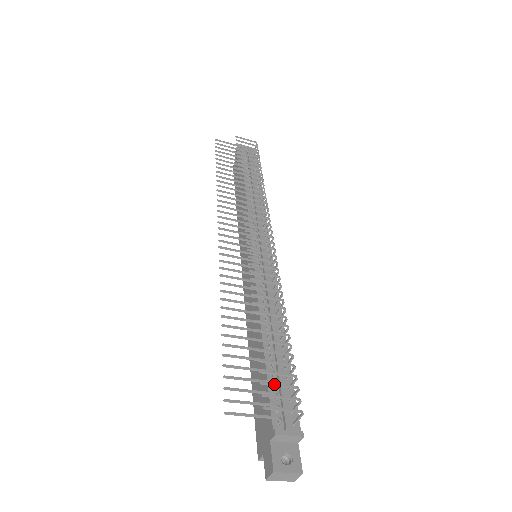
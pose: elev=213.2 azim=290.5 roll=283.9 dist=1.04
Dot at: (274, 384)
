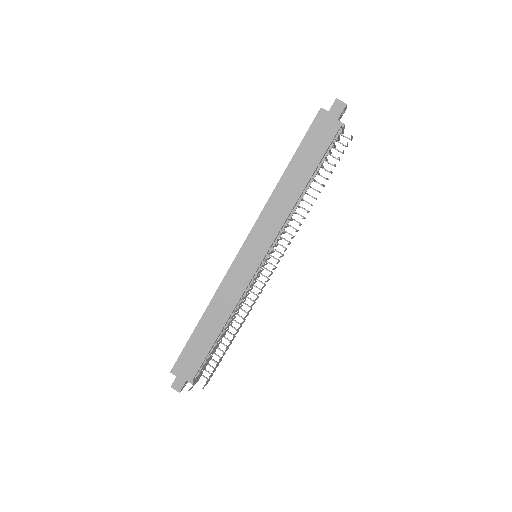
Dot at: occluded
